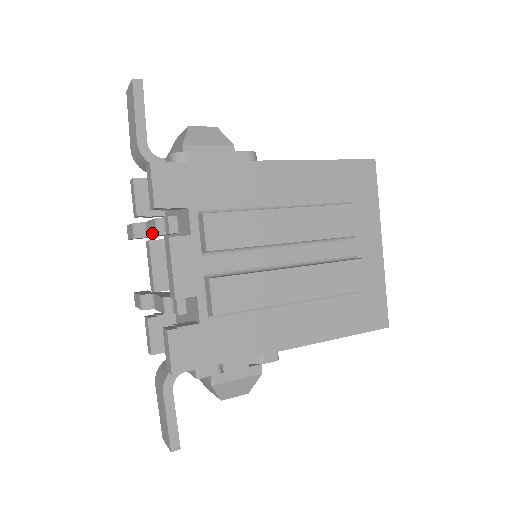
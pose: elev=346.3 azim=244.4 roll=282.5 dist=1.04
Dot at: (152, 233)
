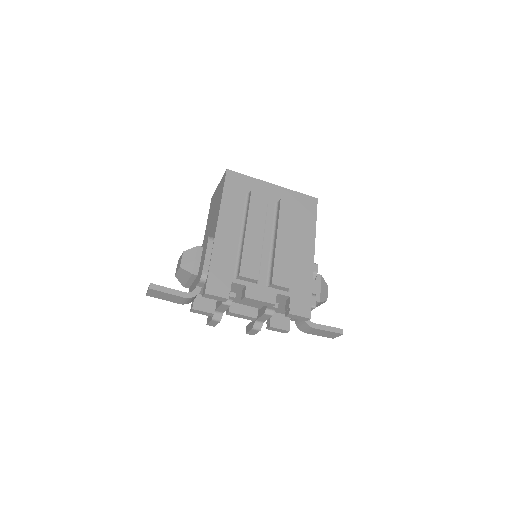
Dot at: (226, 309)
